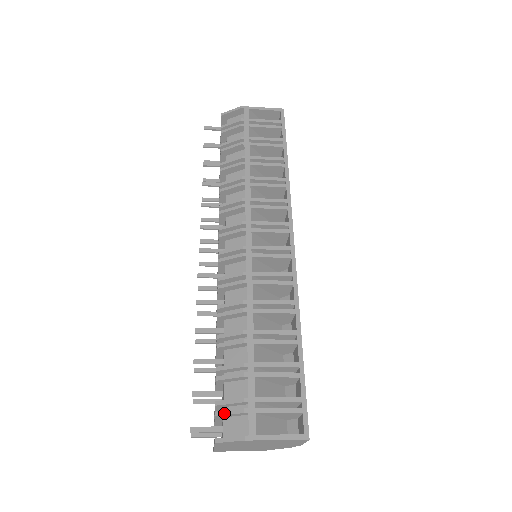
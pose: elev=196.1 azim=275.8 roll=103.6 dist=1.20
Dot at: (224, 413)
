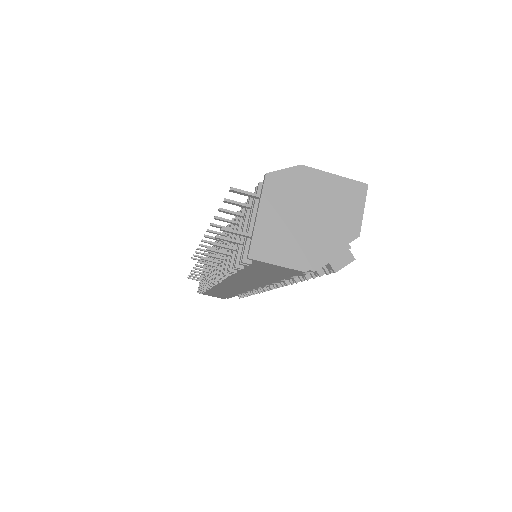
Dot at: occluded
